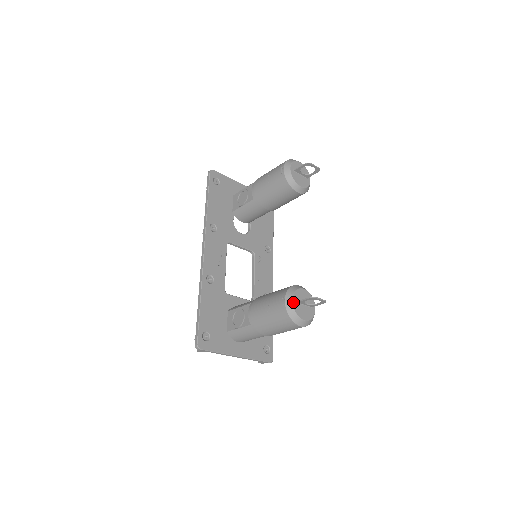
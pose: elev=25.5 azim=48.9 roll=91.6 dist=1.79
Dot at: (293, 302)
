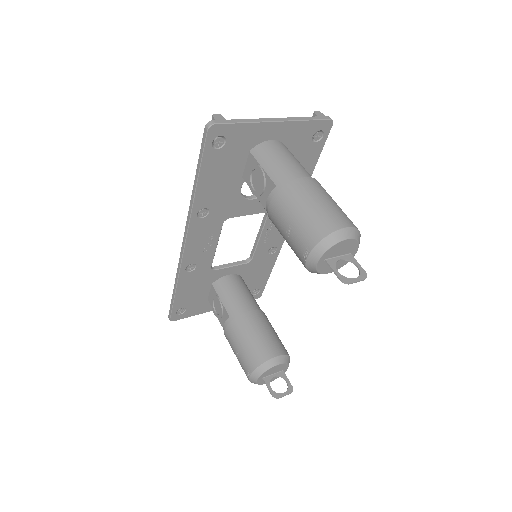
Dot at: (257, 380)
